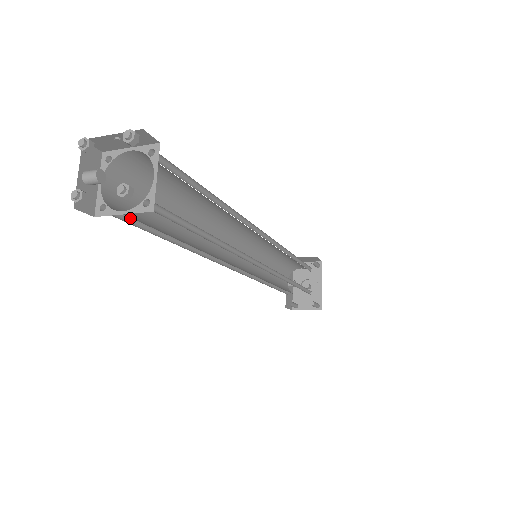
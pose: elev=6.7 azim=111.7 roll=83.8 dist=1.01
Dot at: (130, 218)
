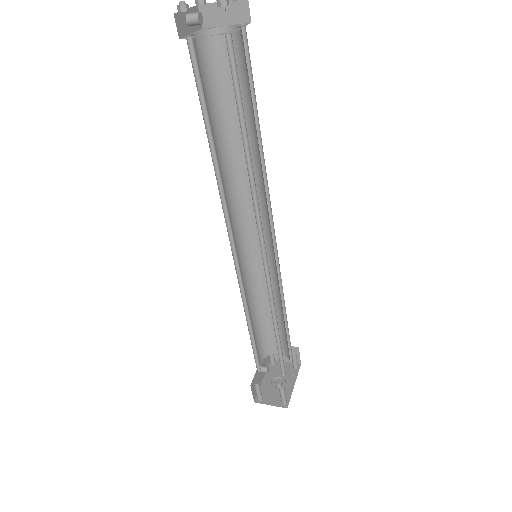
Dot at: (197, 76)
